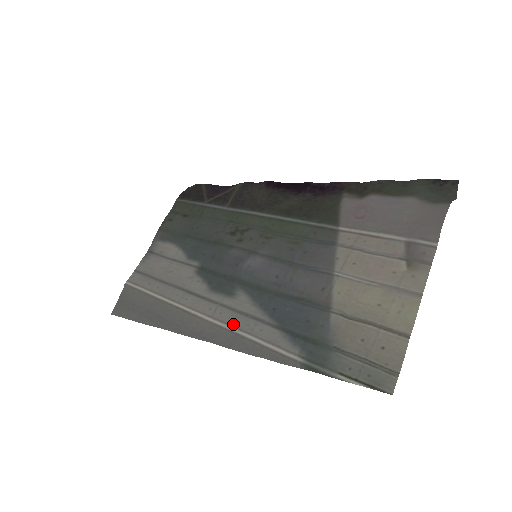
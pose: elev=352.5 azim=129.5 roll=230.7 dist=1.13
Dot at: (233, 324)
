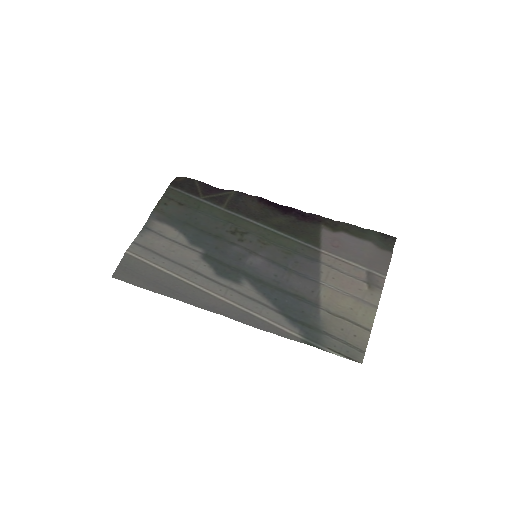
Dot at: (244, 305)
